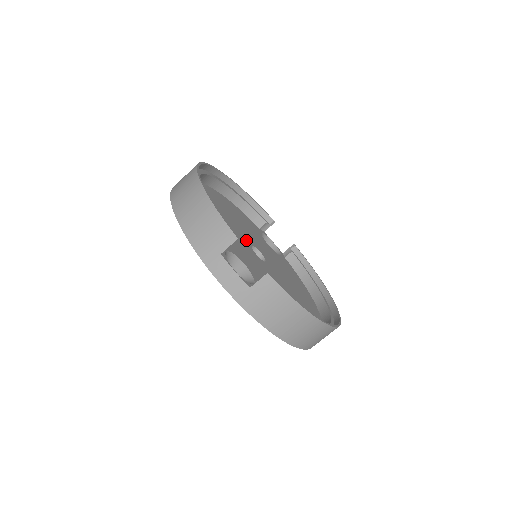
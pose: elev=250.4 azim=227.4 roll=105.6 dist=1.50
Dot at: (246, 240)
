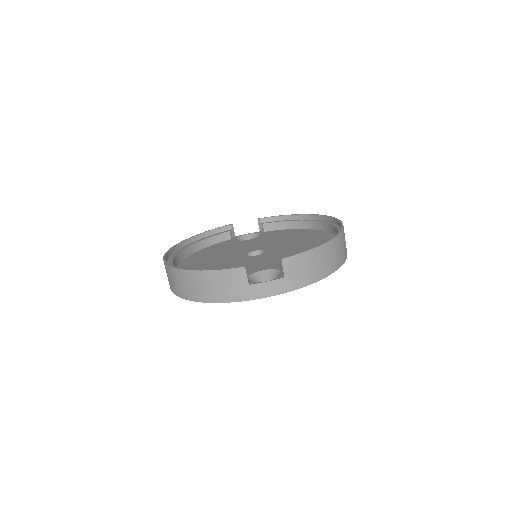
Dot at: (240, 257)
